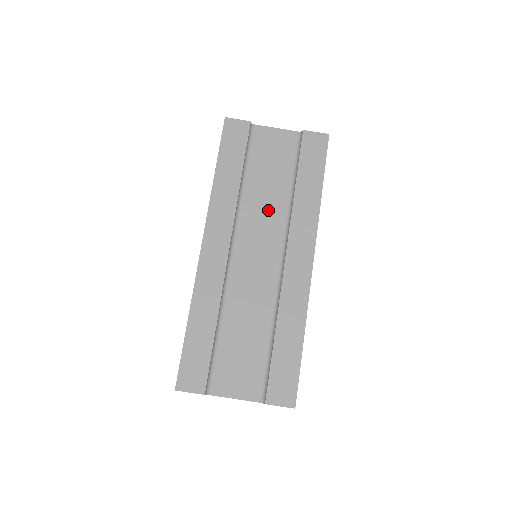
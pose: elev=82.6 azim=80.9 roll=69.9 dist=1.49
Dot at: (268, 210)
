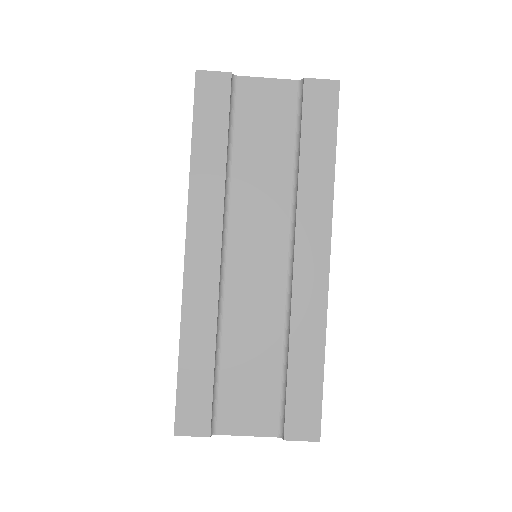
Dot at: (266, 196)
